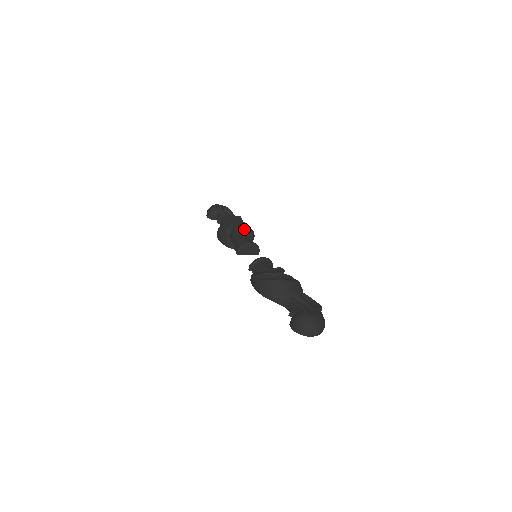
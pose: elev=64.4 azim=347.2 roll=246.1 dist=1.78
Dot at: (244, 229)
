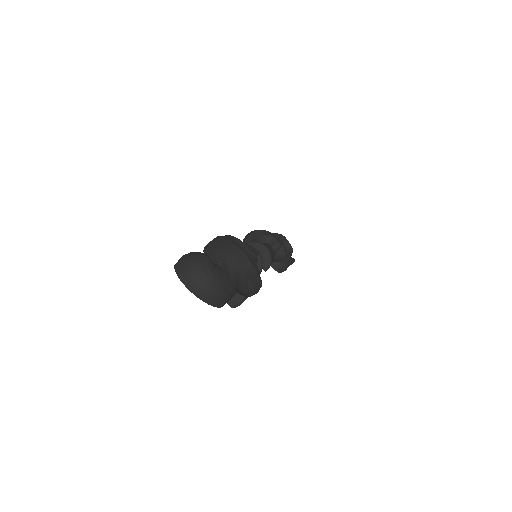
Dot at: (278, 245)
